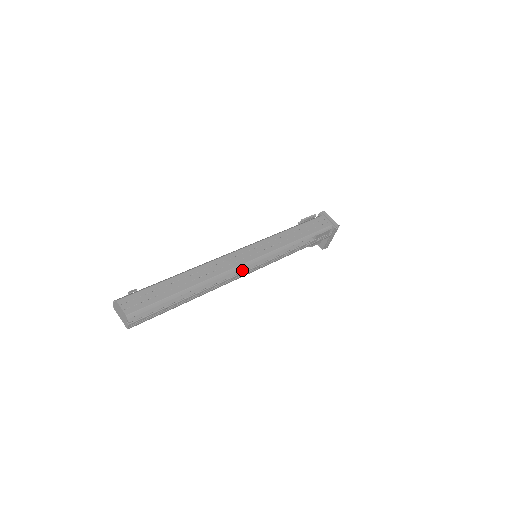
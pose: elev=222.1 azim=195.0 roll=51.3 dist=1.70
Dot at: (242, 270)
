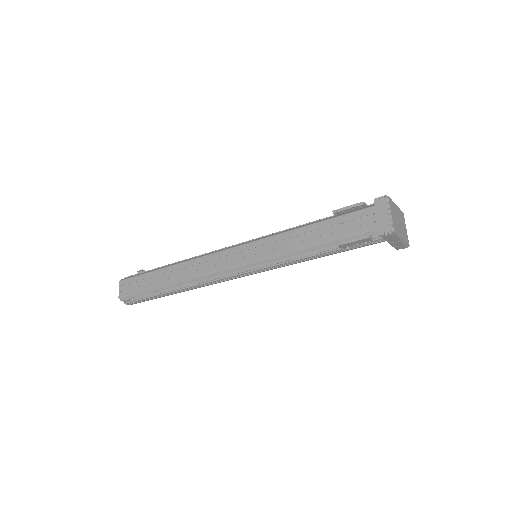
Dot at: (232, 272)
